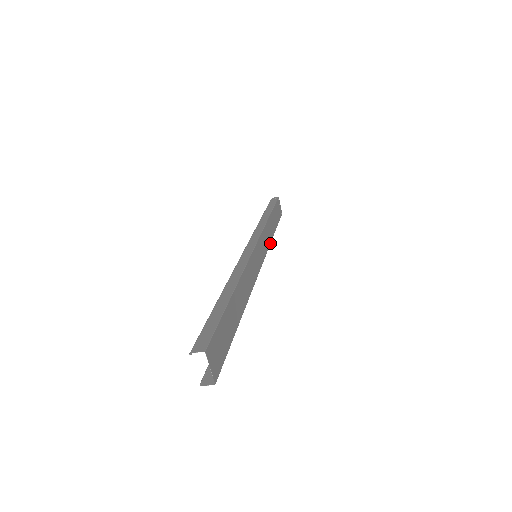
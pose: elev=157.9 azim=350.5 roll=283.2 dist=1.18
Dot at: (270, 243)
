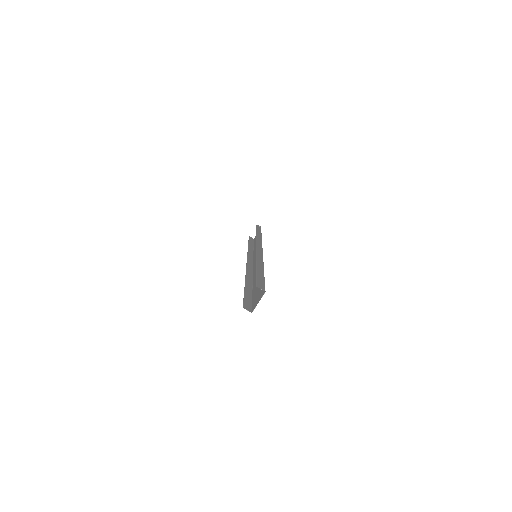
Dot at: occluded
